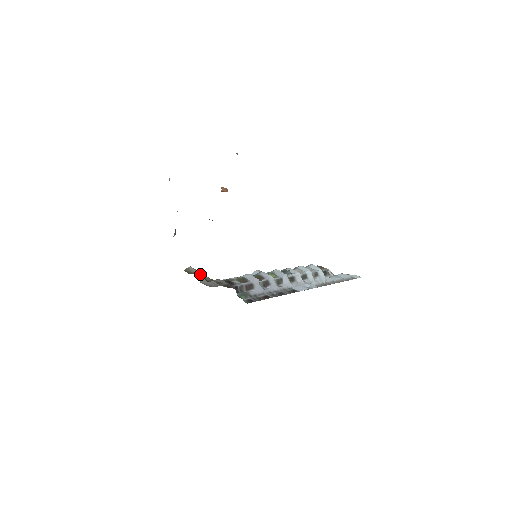
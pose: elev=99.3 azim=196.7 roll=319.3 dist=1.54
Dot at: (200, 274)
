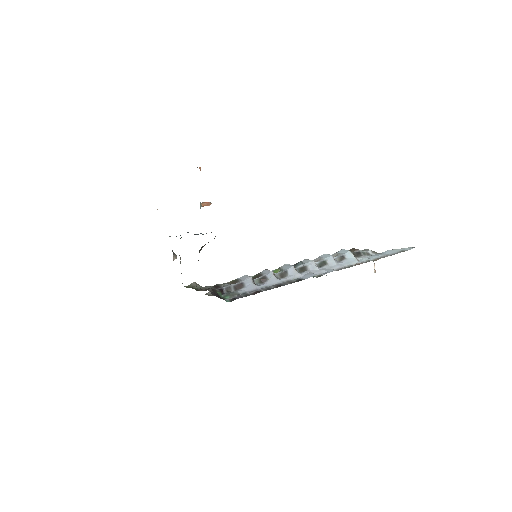
Dot at: (197, 286)
